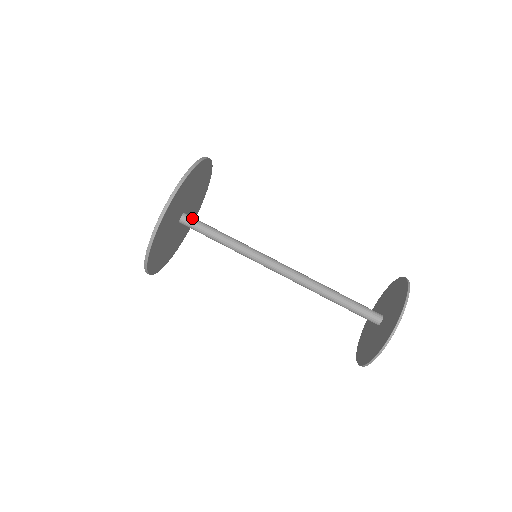
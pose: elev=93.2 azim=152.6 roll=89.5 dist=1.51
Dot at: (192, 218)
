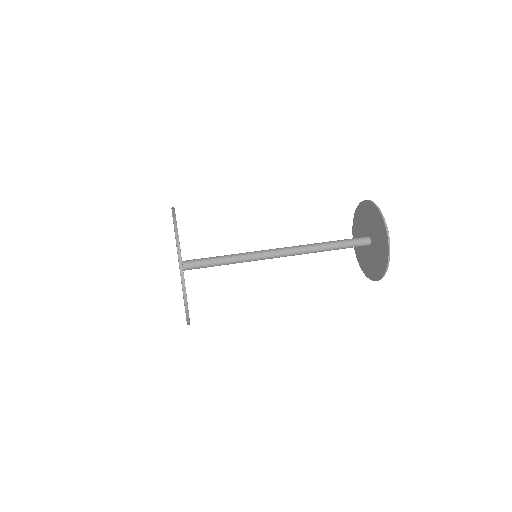
Dot at: (191, 265)
